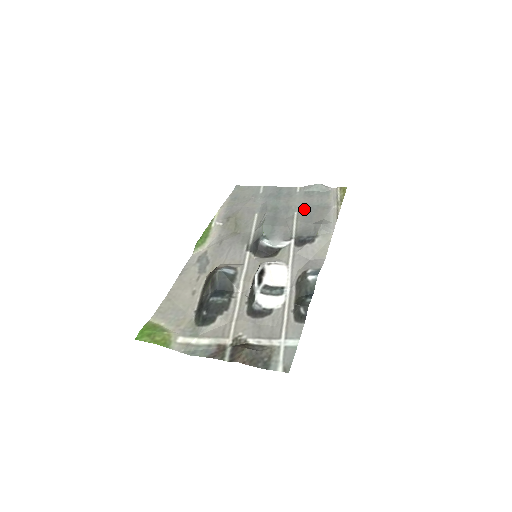
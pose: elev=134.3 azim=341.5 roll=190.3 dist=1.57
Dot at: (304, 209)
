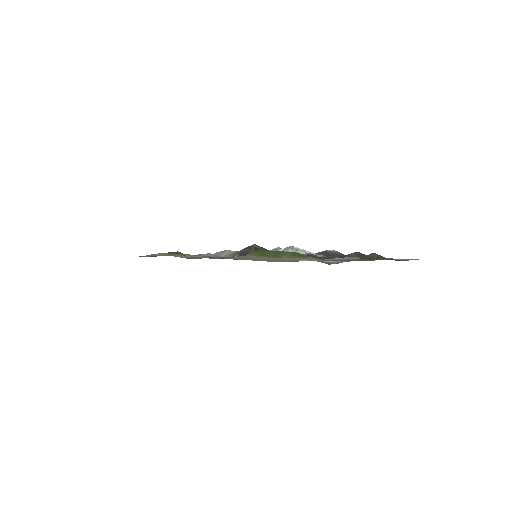
Dot at: occluded
